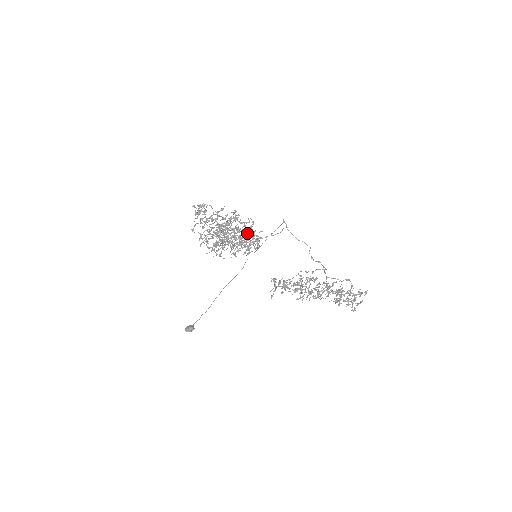
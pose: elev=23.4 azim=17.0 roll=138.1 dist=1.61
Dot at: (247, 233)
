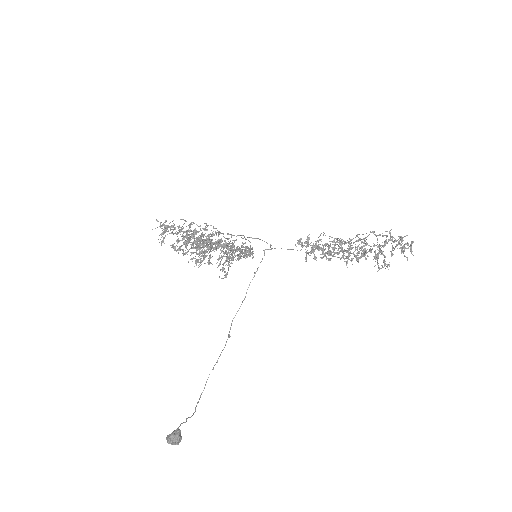
Dot at: occluded
